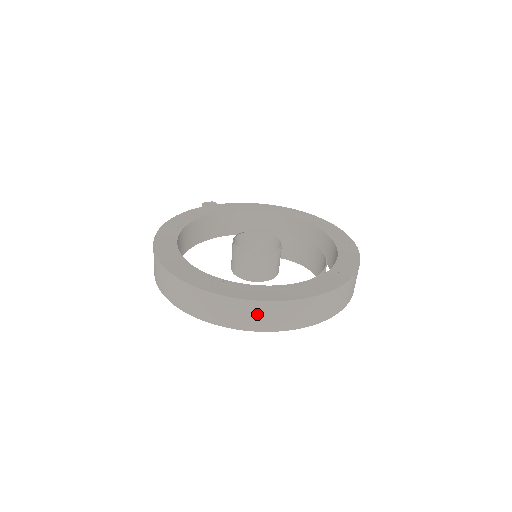
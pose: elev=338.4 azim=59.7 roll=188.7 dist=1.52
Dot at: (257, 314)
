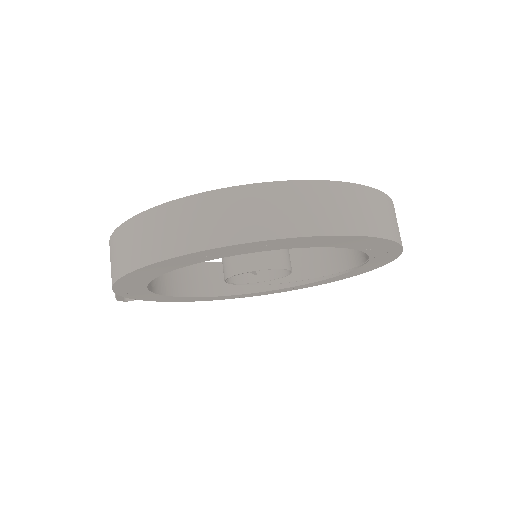
Dot at: (377, 209)
